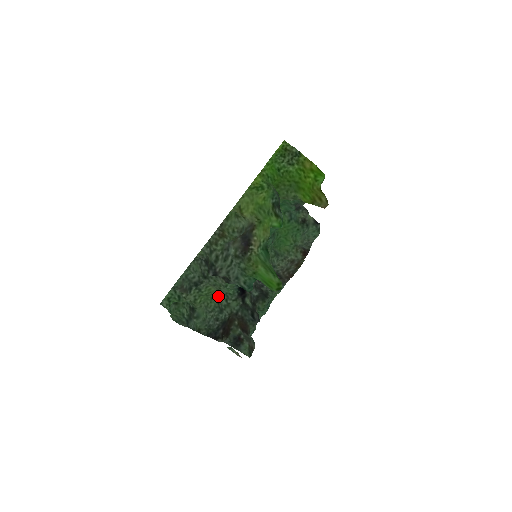
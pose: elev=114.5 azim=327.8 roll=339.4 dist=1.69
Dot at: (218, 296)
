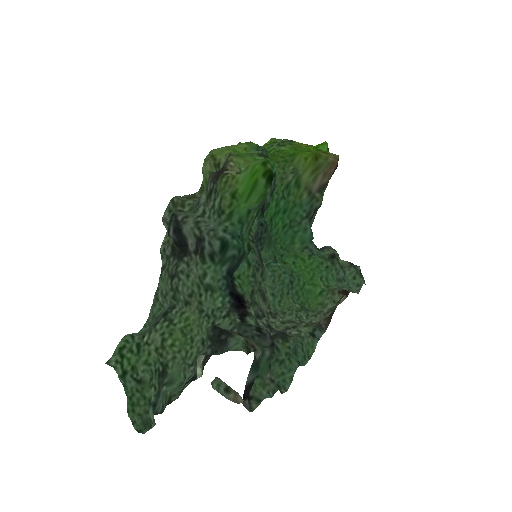
Dot at: (202, 329)
